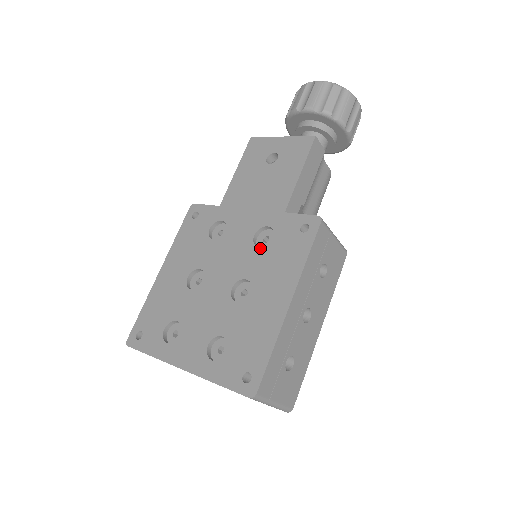
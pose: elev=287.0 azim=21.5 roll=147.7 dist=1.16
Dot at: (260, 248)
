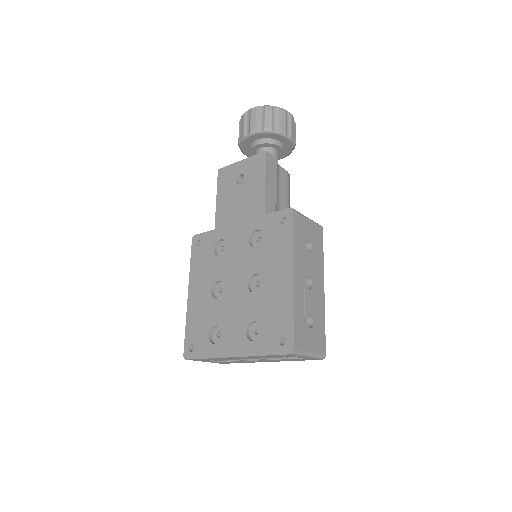
Dot at: (257, 247)
